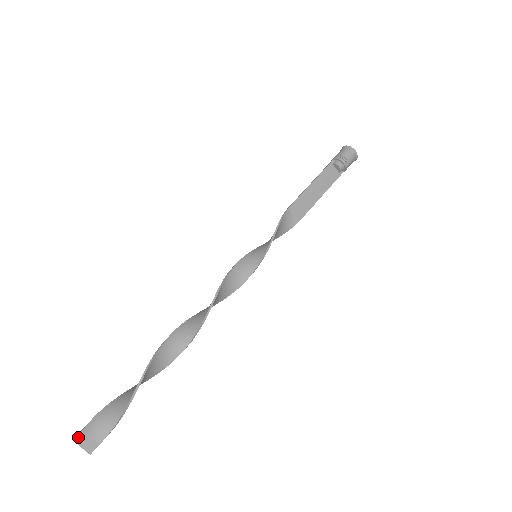
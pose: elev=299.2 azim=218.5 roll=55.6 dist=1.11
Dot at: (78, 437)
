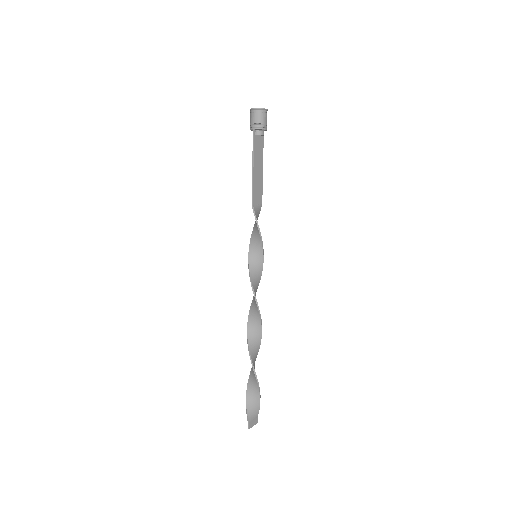
Dot at: (249, 426)
